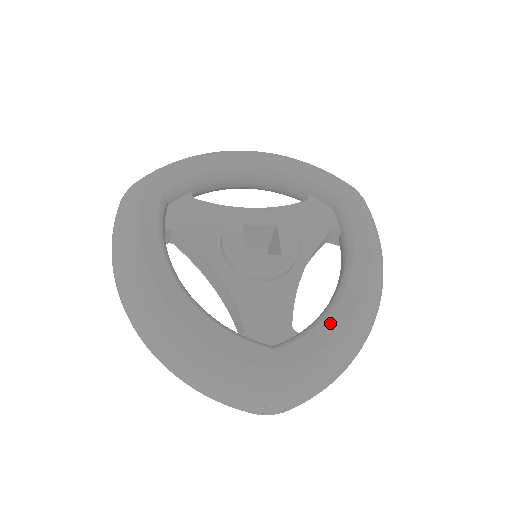
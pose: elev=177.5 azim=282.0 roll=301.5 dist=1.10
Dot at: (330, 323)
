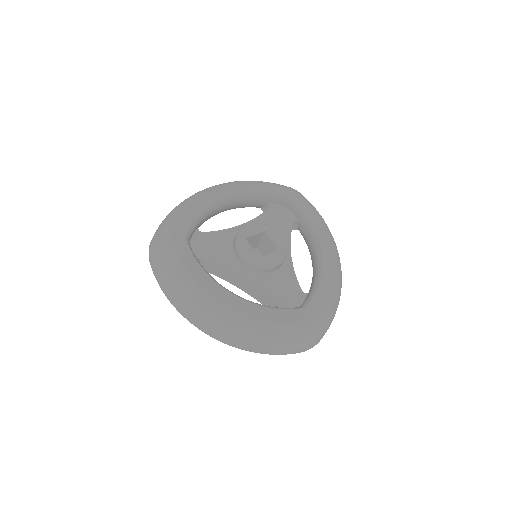
Dot at: (324, 280)
